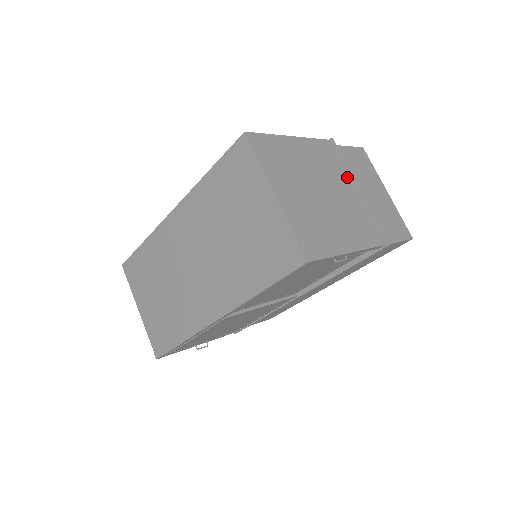
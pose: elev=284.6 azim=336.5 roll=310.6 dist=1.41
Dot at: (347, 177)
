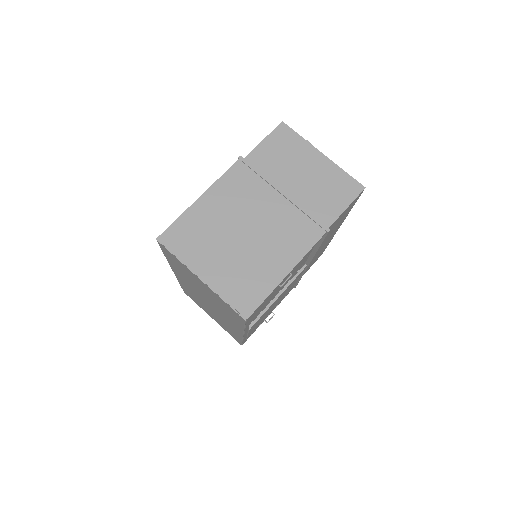
Dot at: (267, 189)
